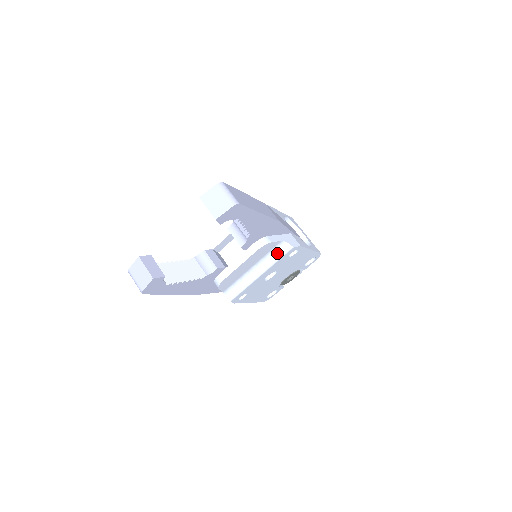
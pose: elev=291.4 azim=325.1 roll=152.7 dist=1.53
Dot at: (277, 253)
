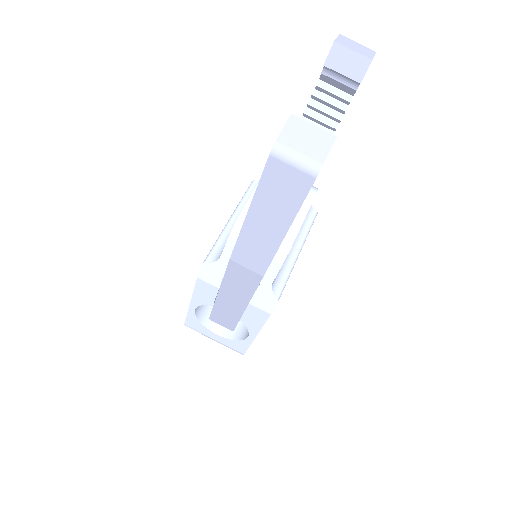
Dot at: (307, 221)
